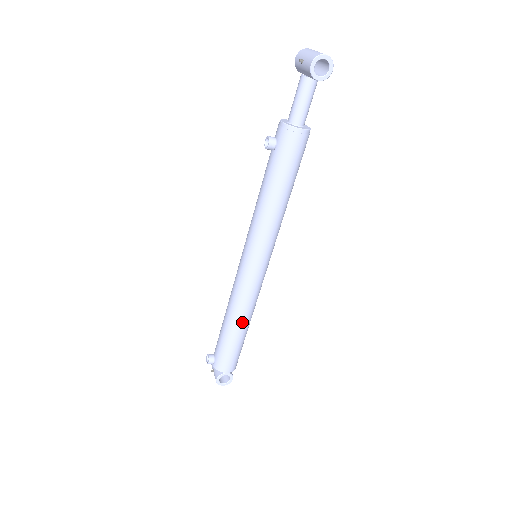
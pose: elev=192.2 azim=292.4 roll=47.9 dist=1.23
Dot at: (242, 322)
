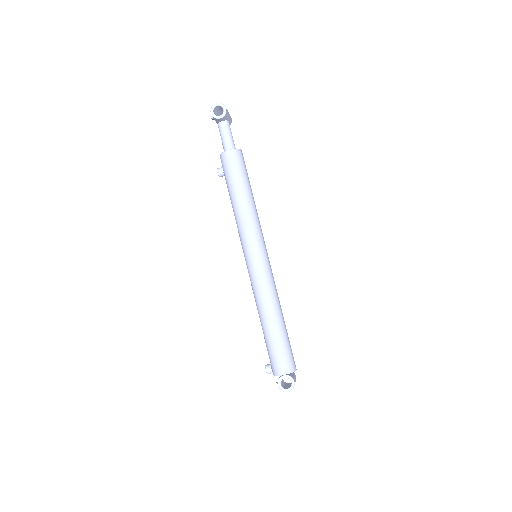
Dot at: (269, 315)
